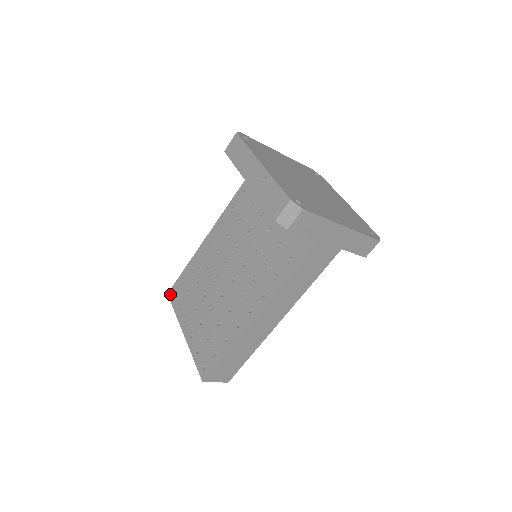
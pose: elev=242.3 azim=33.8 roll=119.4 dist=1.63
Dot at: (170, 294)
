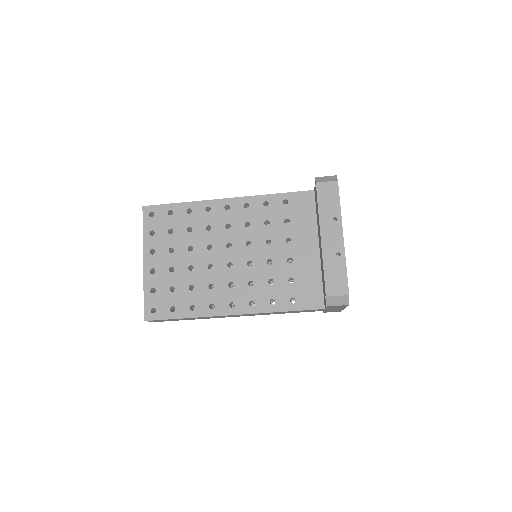
Dot at: (146, 210)
